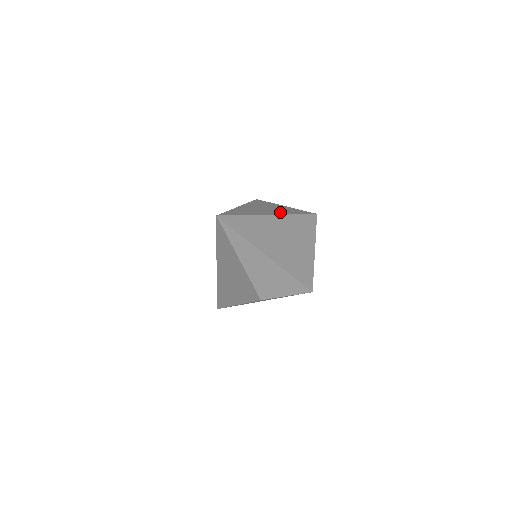
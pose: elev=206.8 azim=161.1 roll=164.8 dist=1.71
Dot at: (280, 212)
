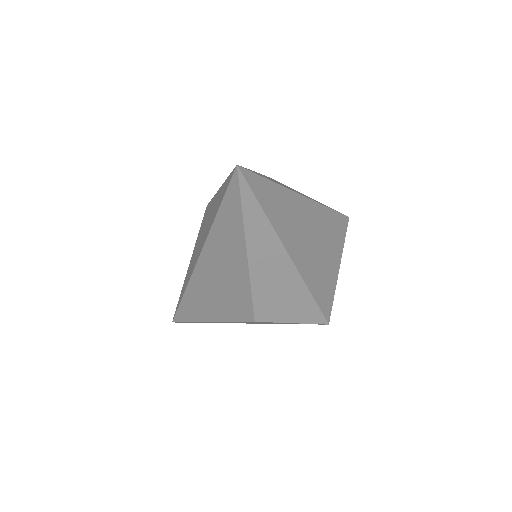
Dot at: occluded
